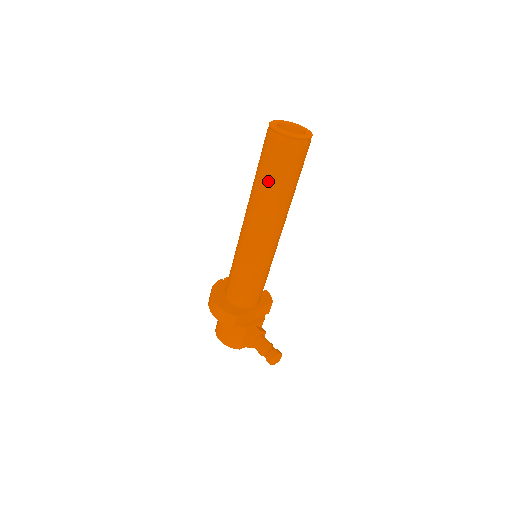
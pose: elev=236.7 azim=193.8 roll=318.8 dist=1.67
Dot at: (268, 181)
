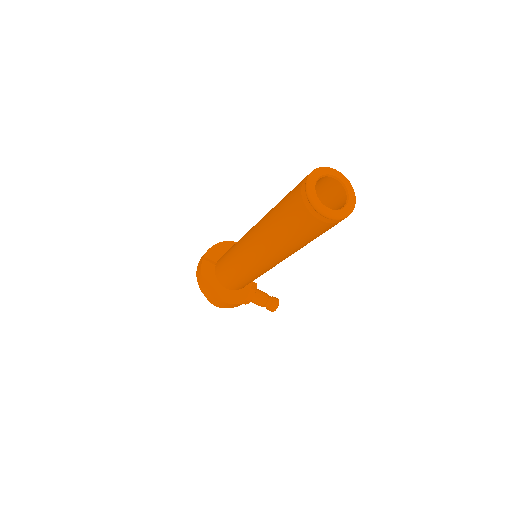
Dot at: (301, 242)
